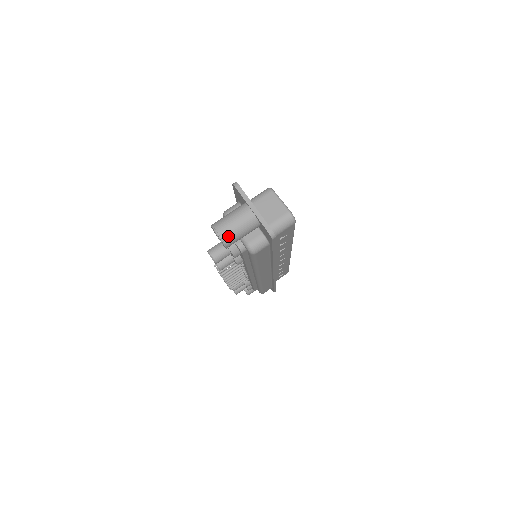
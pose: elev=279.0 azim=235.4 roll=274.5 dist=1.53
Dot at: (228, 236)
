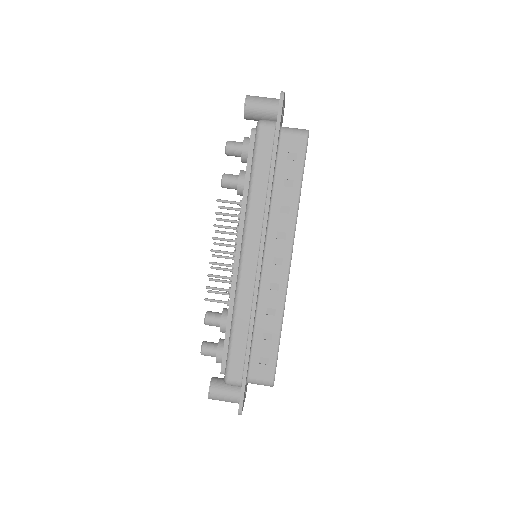
Dot at: (253, 97)
